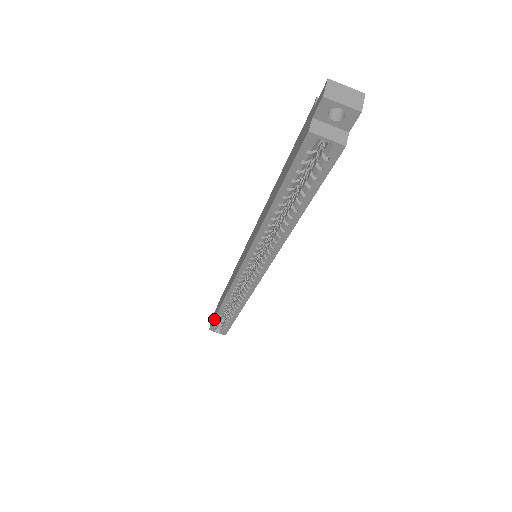
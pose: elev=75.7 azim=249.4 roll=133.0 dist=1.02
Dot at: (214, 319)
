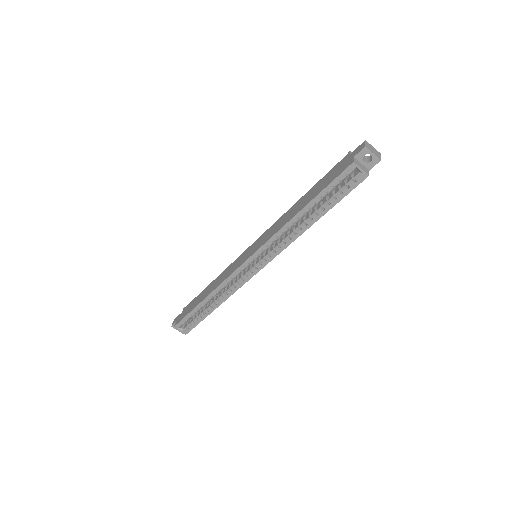
Dot at: (188, 314)
